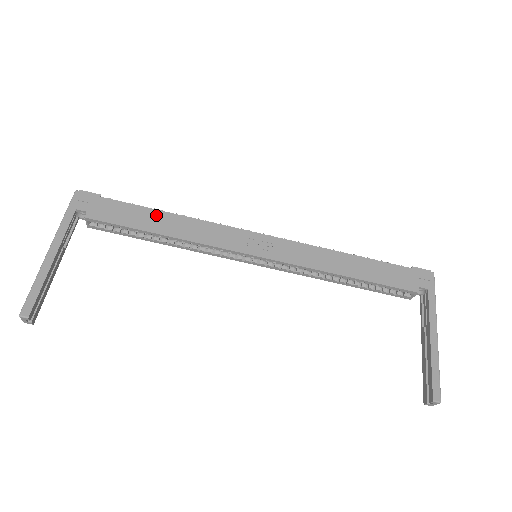
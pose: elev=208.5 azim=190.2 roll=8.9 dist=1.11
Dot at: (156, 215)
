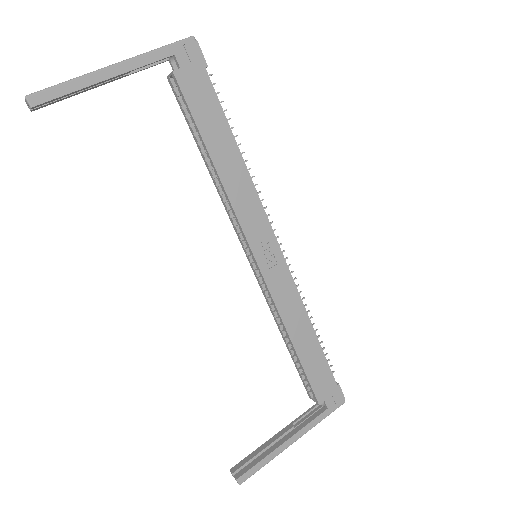
Dot at: (227, 139)
